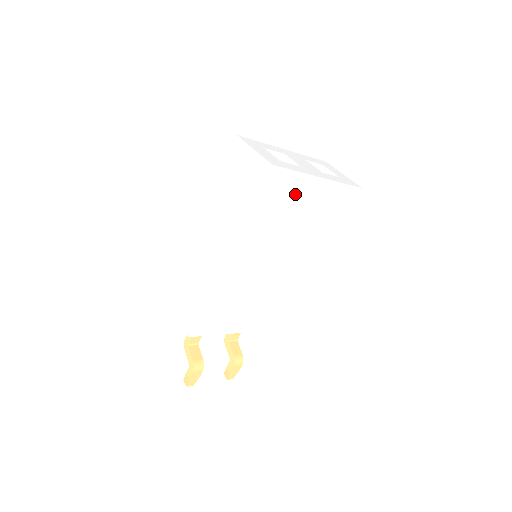
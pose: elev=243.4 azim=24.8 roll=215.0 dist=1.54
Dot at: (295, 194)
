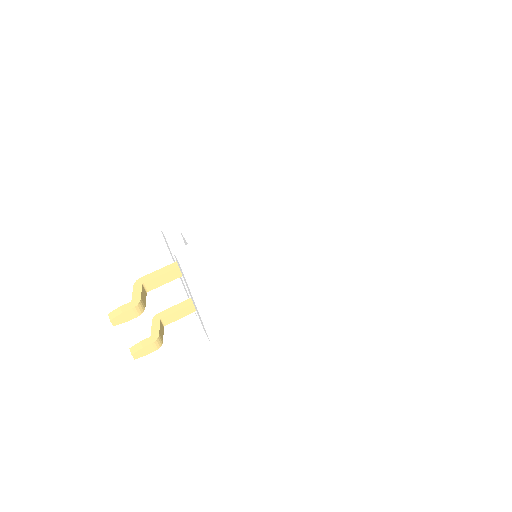
Dot at: (338, 223)
